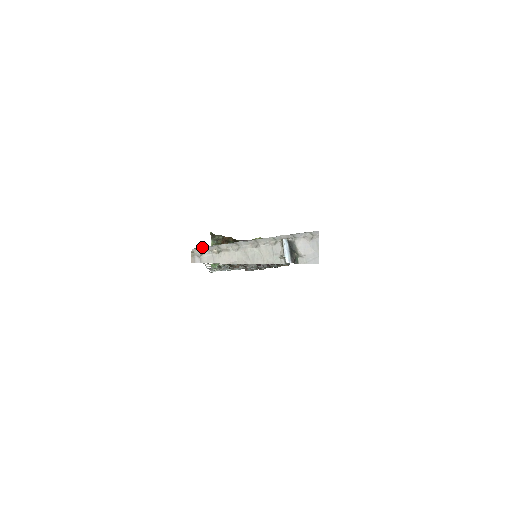
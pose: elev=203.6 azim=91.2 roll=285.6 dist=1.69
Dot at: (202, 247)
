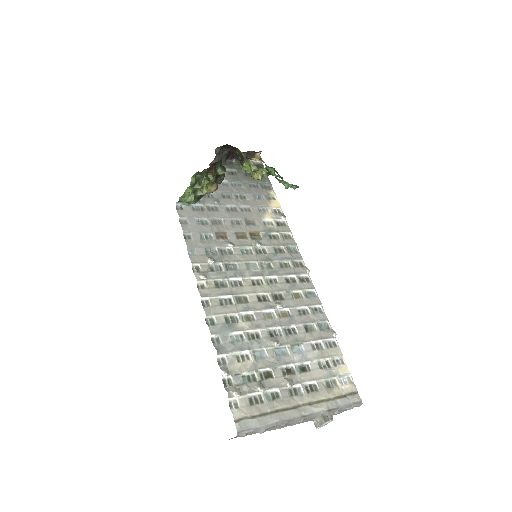
Dot at: (249, 430)
